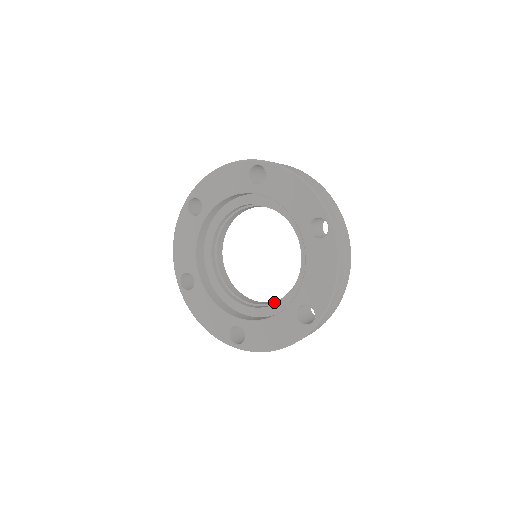
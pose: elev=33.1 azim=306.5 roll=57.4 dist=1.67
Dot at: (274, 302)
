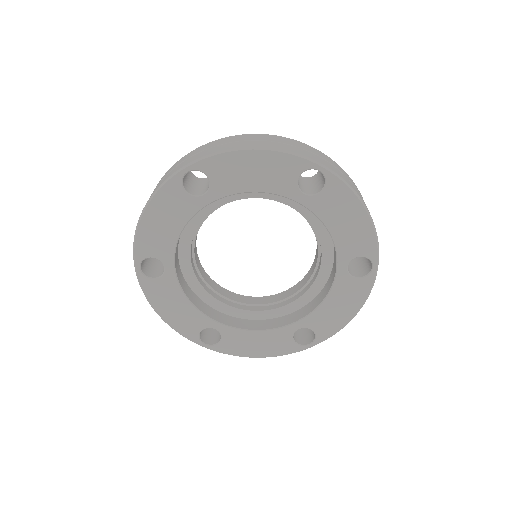
Dot at: (259, 304)
